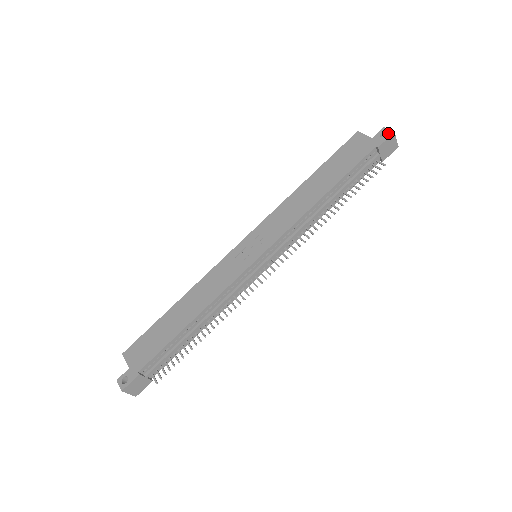
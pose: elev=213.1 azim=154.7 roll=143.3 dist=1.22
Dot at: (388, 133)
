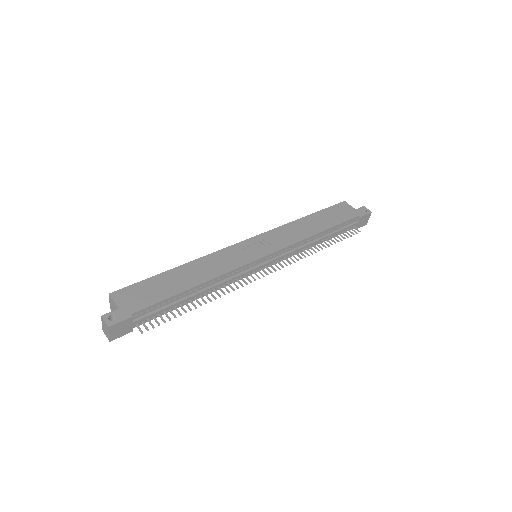
Dot at: (368, 211)
